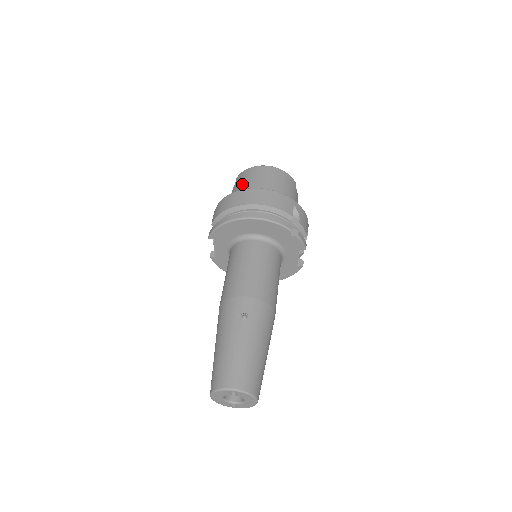
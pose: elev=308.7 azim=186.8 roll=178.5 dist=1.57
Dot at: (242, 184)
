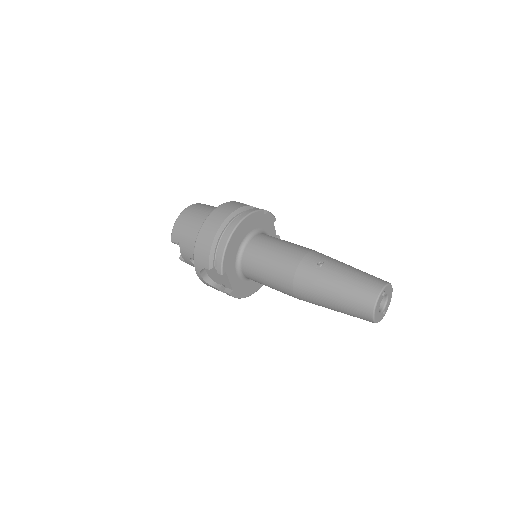
Dot at: (188, 232)
